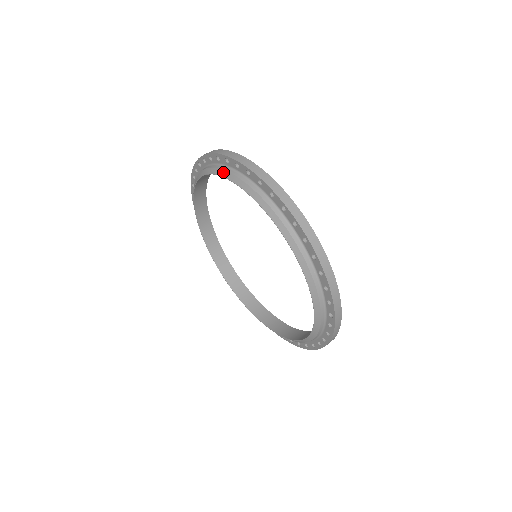
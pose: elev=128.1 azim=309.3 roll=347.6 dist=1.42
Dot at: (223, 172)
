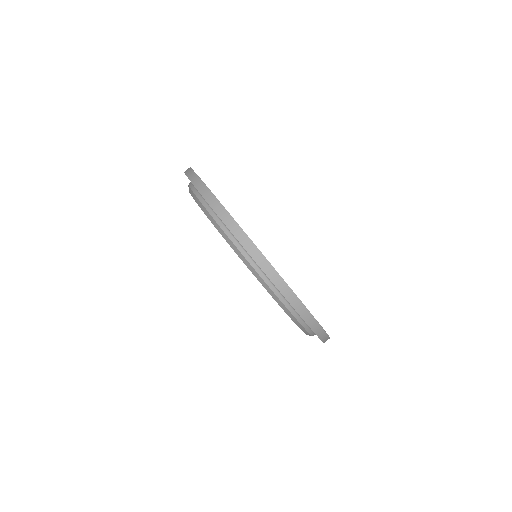
Dot at: (263, 283)
